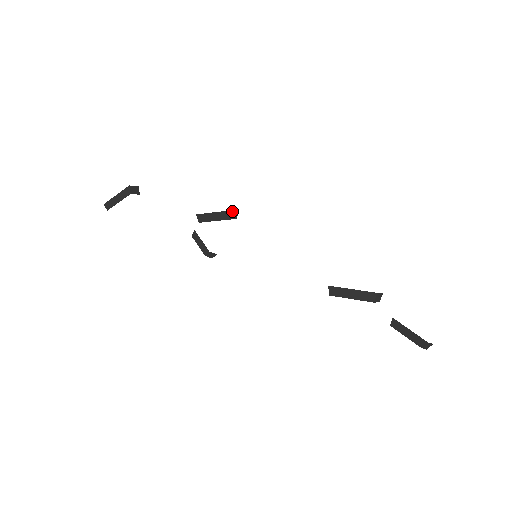
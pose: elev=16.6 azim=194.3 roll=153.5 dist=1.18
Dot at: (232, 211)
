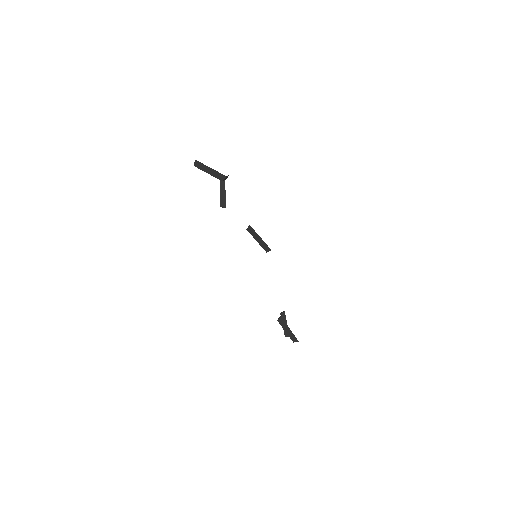
Dot at: occluded
